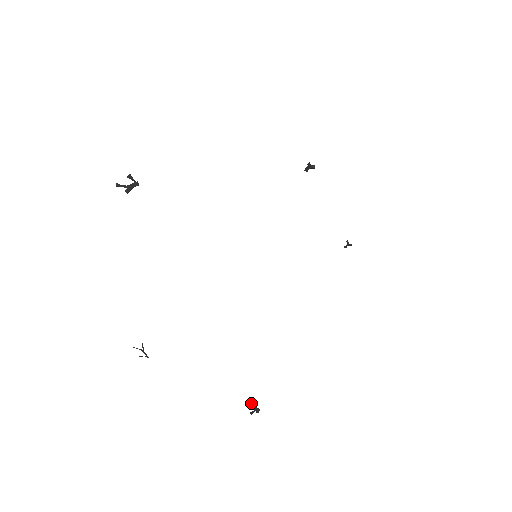
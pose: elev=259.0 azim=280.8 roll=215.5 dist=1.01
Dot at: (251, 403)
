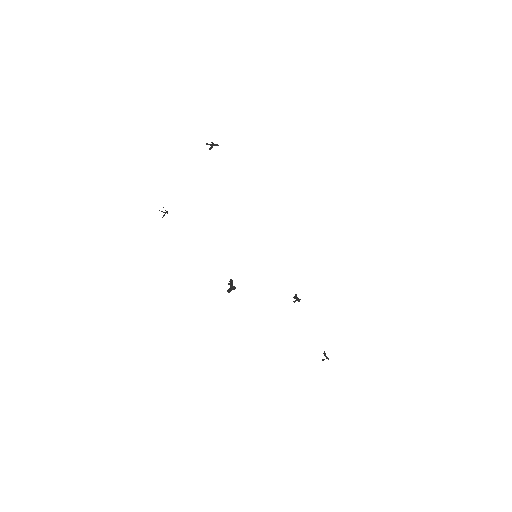
Dot at: (231, 282)
